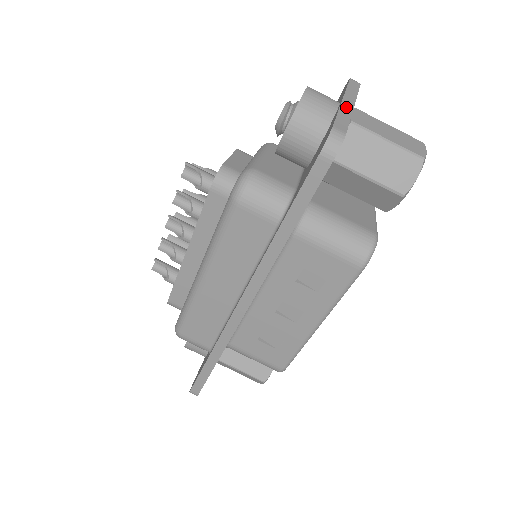
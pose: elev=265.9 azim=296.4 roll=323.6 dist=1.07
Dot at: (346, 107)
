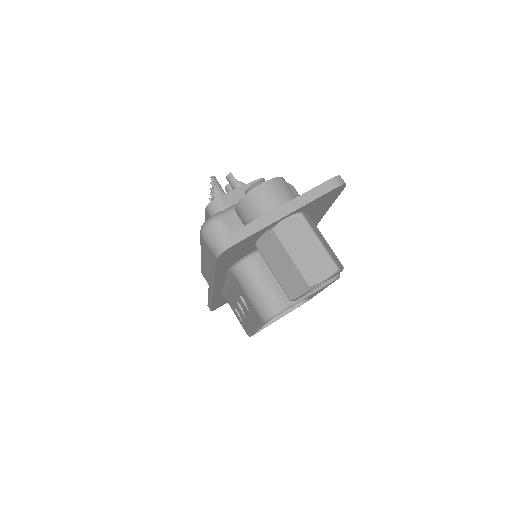
Dot at: (273, 216)
